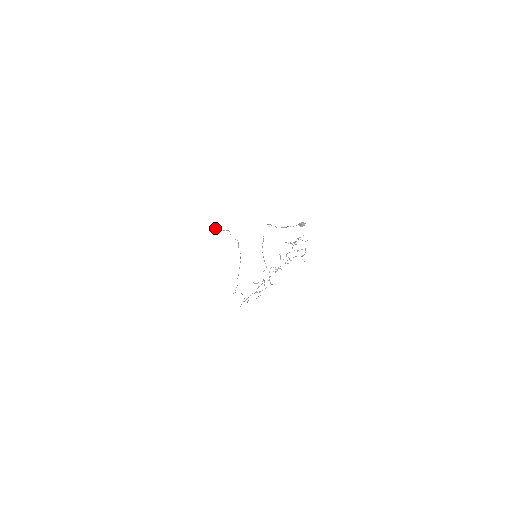
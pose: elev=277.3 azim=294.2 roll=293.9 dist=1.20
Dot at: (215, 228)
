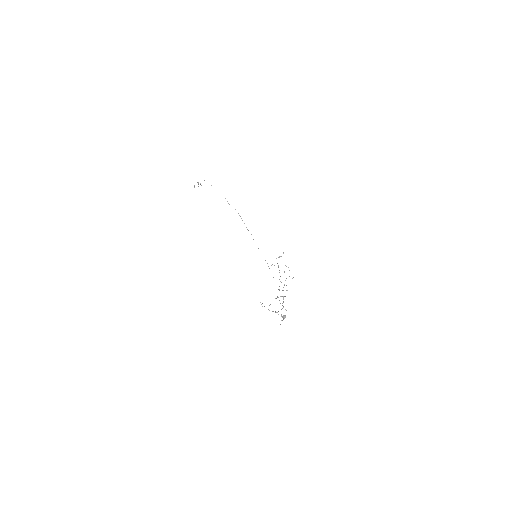
Dot at: occluded
